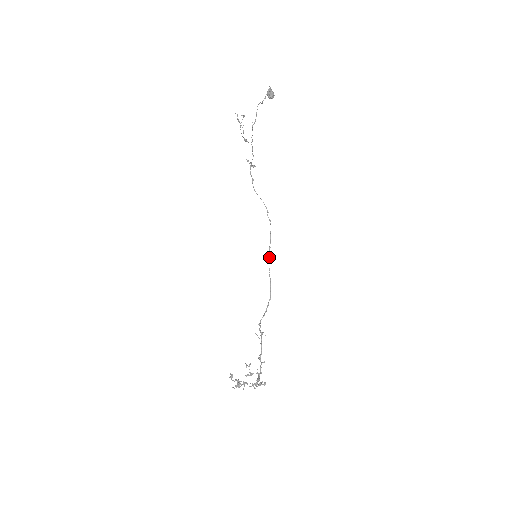
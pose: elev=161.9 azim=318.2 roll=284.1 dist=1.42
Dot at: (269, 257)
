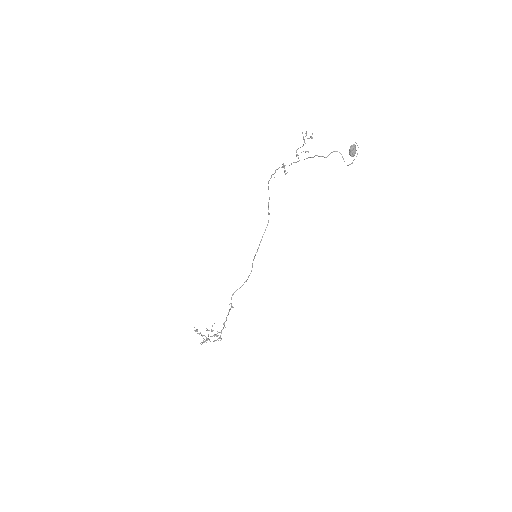
Dot at: (258, 248)
